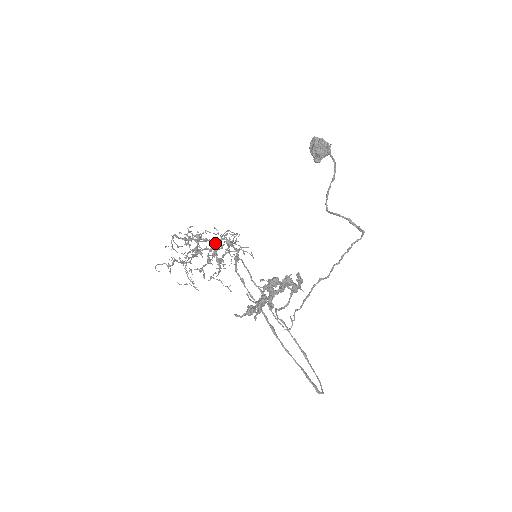
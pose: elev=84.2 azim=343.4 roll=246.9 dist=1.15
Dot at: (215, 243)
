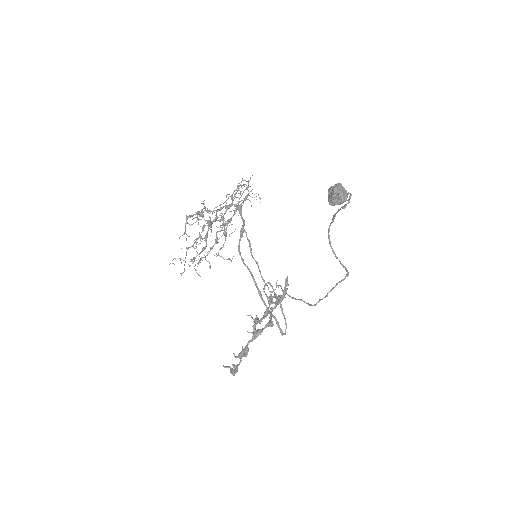
Dot at: (225, 208)
